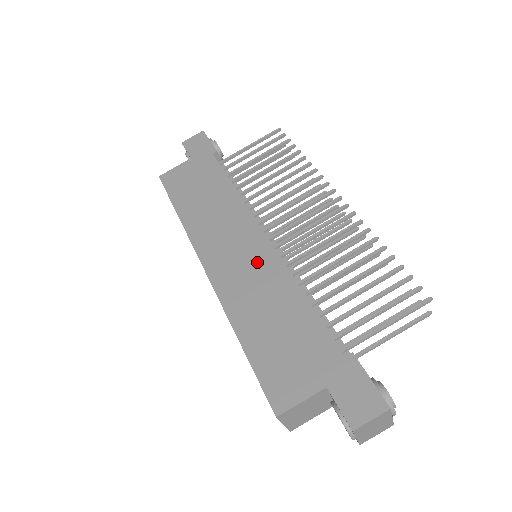
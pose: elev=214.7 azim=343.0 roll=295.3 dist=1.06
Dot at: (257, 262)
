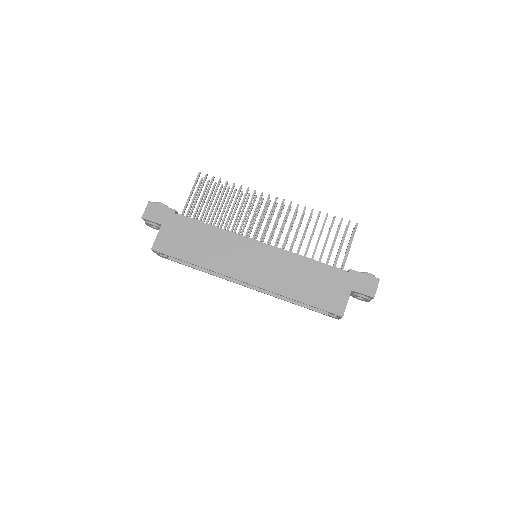
Dot at: (270, 259)
